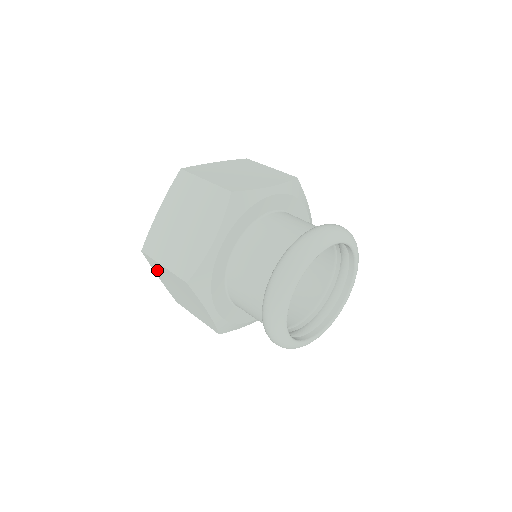
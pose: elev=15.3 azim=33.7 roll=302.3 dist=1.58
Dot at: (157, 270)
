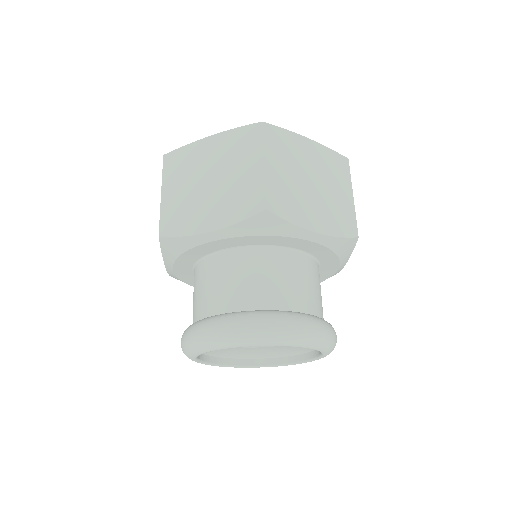
Dot at: occluded
